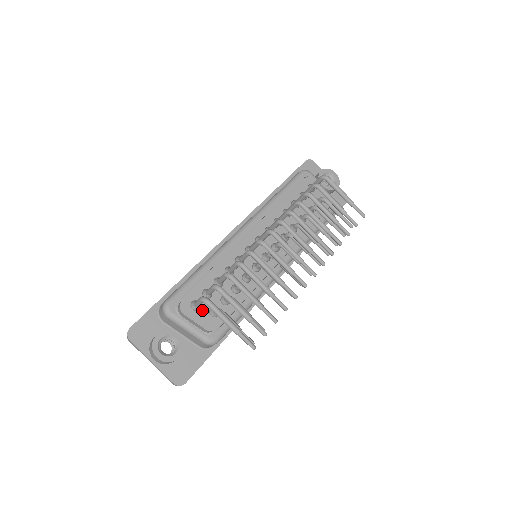
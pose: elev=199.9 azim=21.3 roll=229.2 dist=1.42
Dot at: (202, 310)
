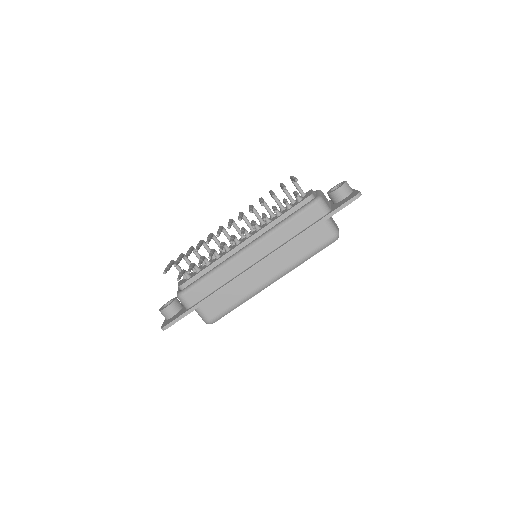
Dot at: occluded
